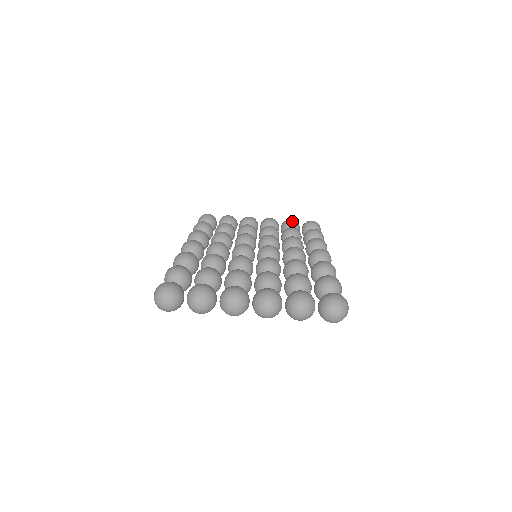
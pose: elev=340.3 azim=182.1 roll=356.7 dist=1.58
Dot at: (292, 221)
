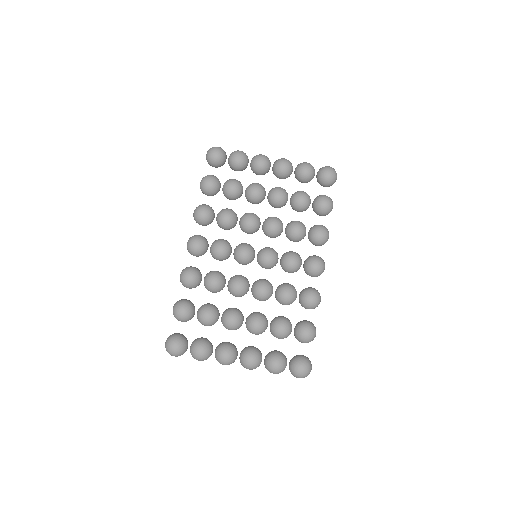
Dot at: (307, 172)
